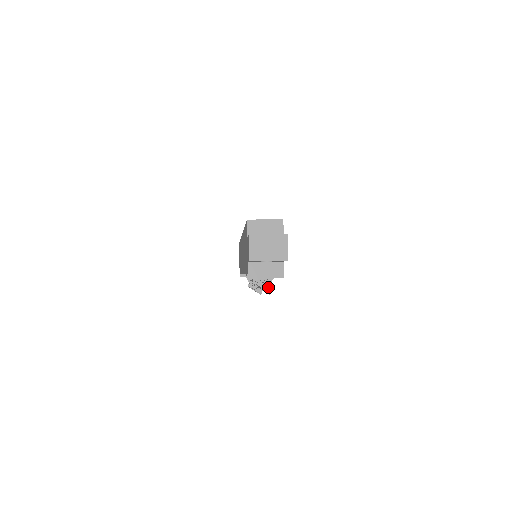
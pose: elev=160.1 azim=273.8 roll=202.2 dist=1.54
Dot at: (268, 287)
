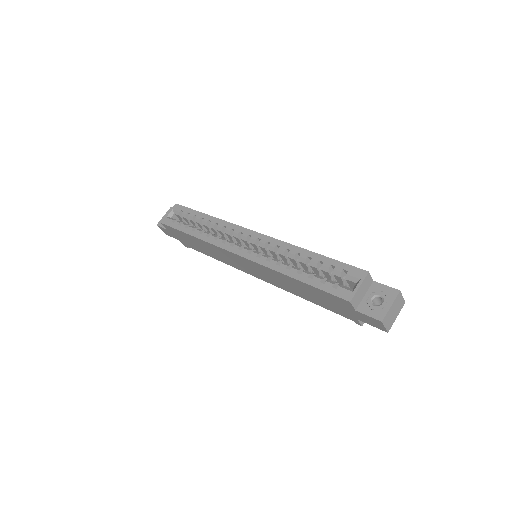
Dot at: occluded
